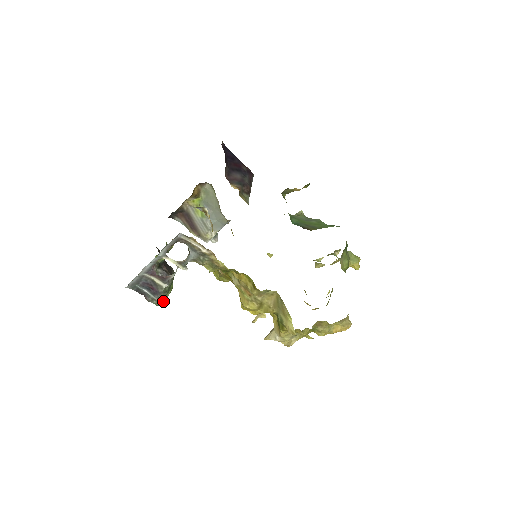
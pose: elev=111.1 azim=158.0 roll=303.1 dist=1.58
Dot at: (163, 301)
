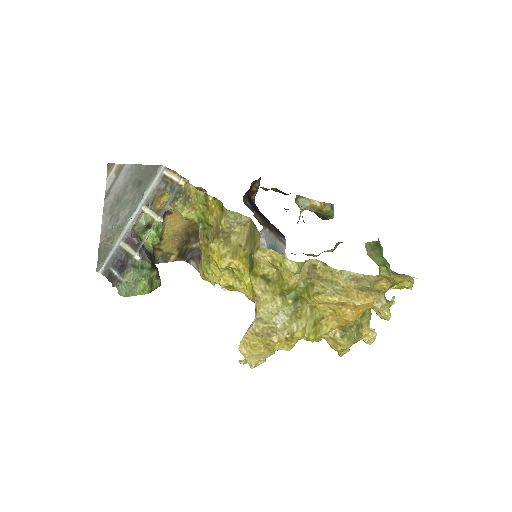
Dot at: (128, 287)
